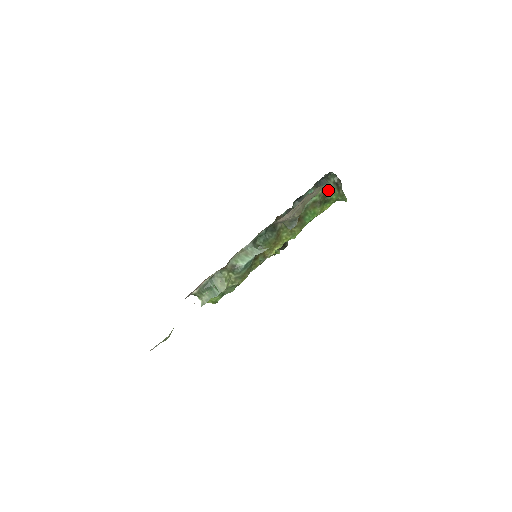
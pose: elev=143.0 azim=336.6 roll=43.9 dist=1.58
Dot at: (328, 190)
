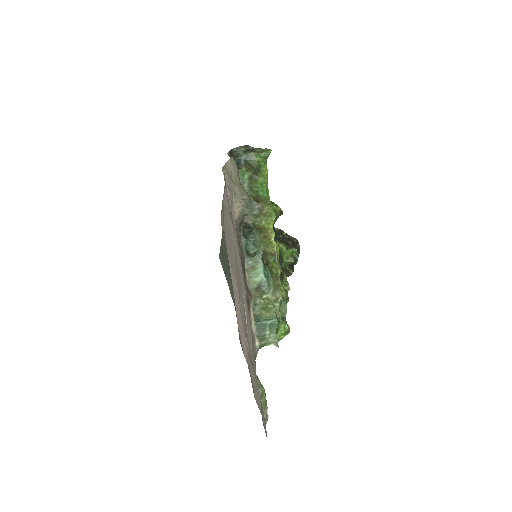
Dot at: (248, 161)
